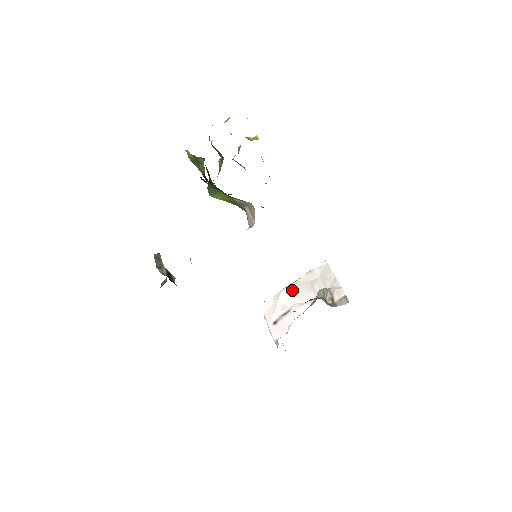
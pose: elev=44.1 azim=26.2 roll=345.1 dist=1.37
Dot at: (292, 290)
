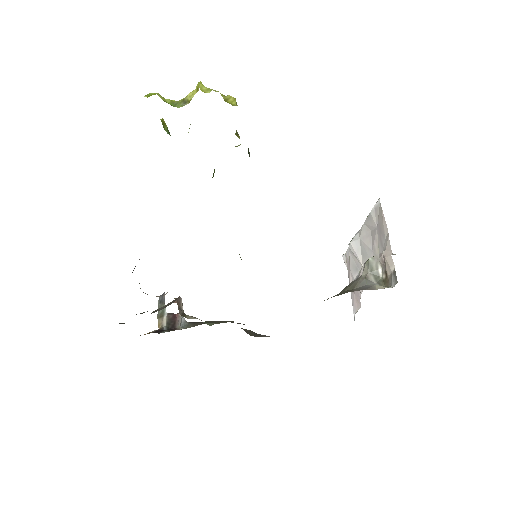
Dot at: (356, 246)
